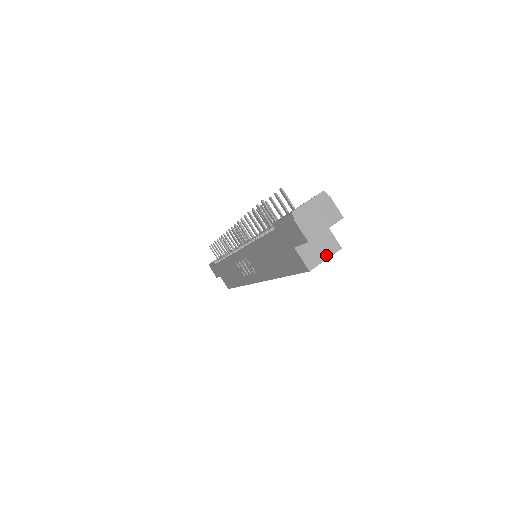
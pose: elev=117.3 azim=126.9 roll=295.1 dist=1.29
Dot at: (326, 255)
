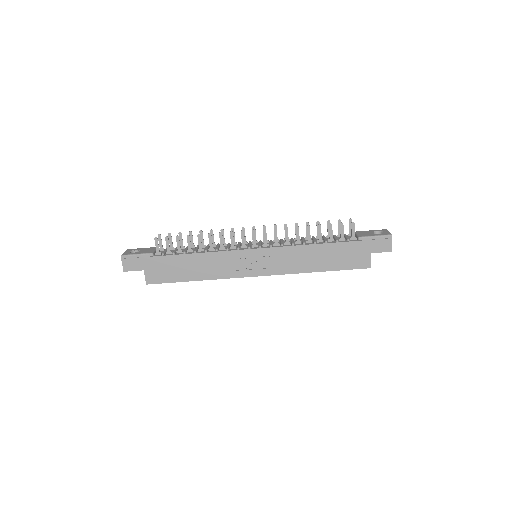
Dot at: occluded
